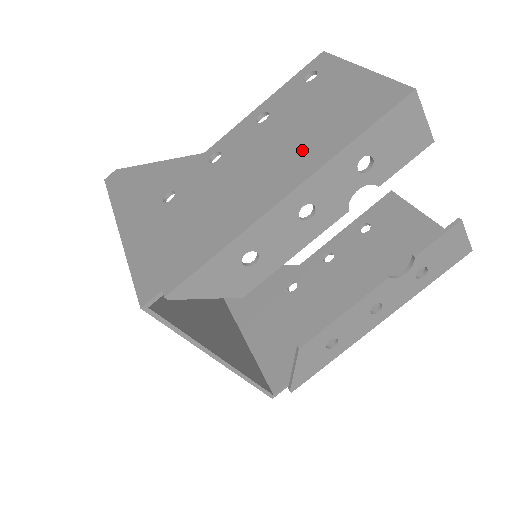
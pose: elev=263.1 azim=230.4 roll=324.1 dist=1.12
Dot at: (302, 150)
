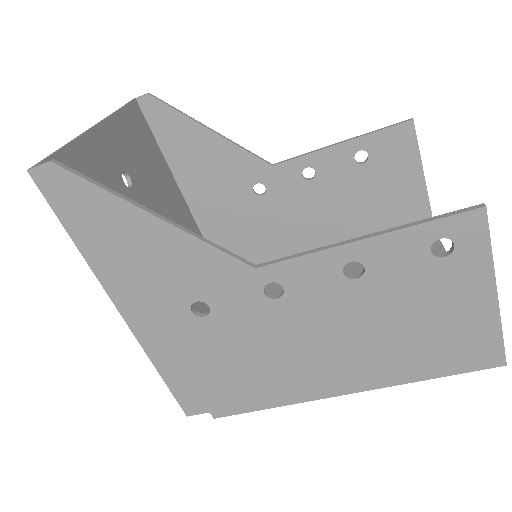
Dot at: (381, 358)
